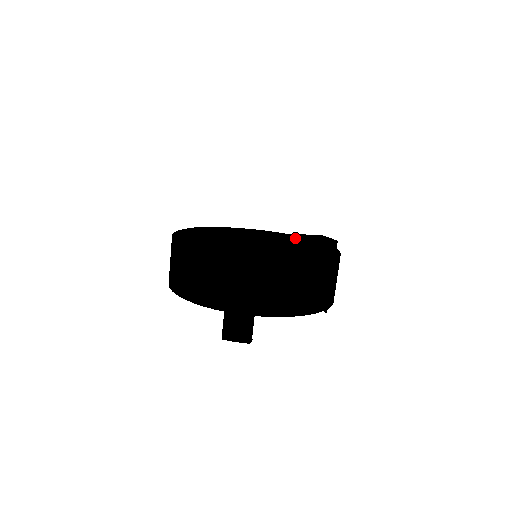
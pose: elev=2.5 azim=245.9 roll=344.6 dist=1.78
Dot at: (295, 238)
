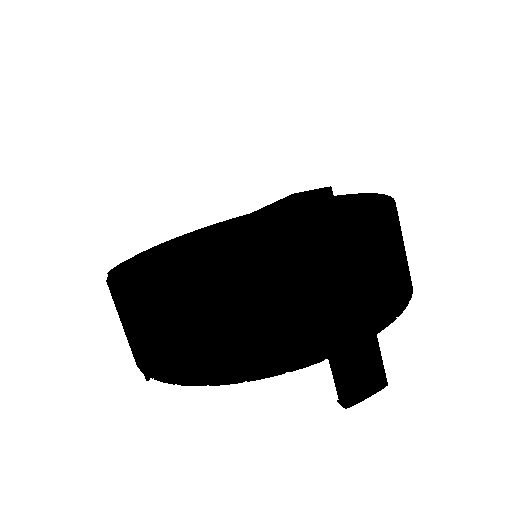
Dot at: (292, 203)
